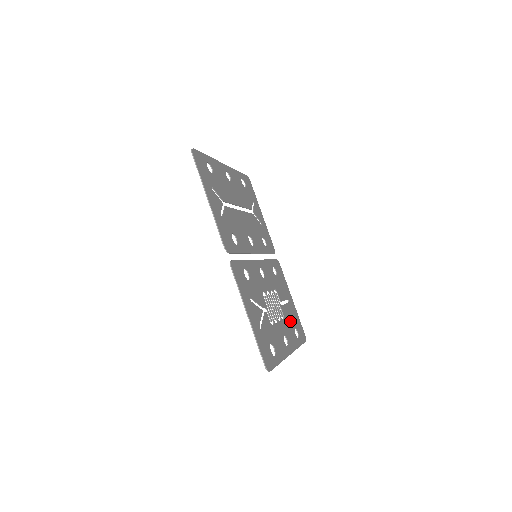
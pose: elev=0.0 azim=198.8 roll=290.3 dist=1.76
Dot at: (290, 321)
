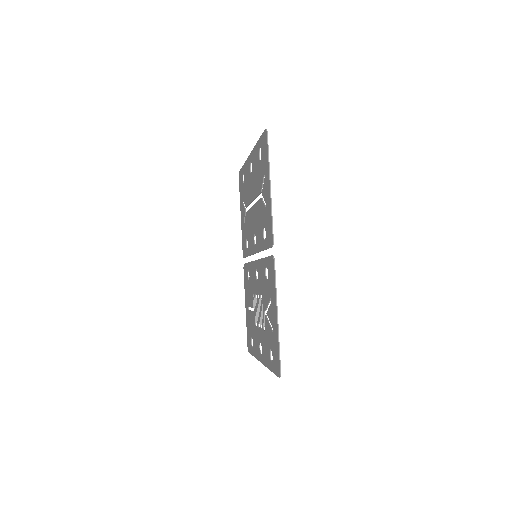
Dot at: (253, 329)
